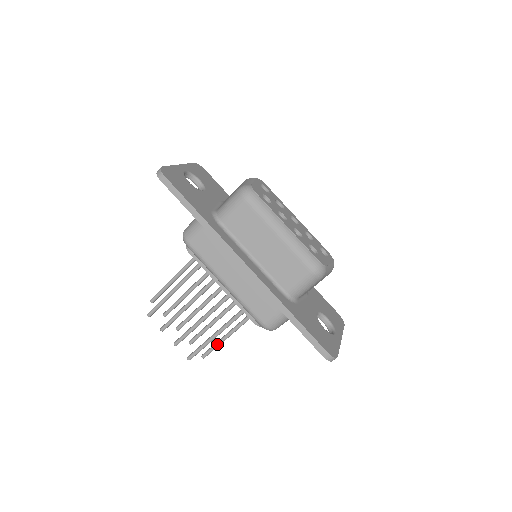
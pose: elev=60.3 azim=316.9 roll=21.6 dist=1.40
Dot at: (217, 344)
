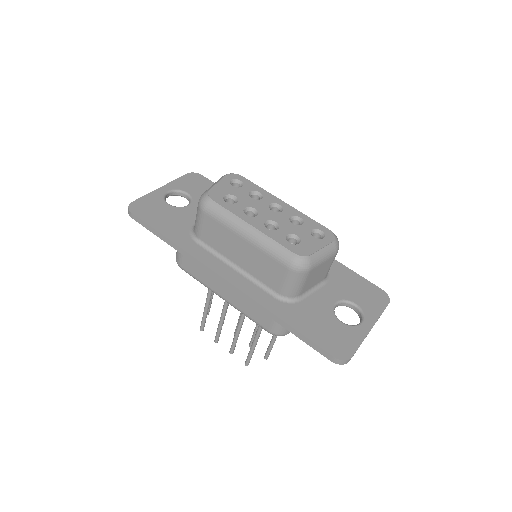
Dot at: (270, 345)
